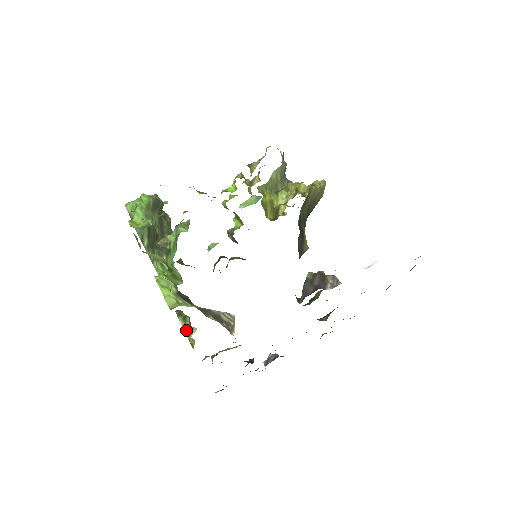
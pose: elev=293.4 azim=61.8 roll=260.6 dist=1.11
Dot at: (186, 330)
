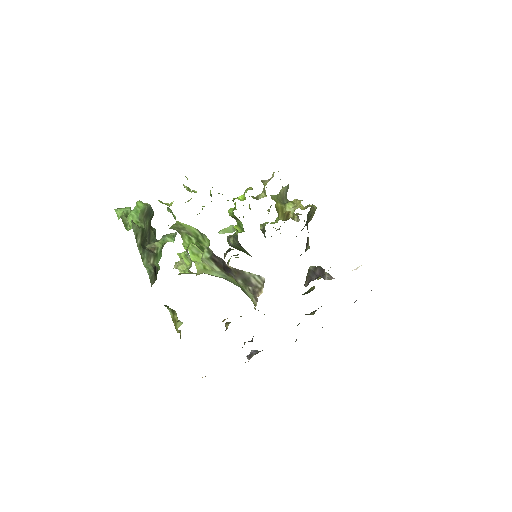
Dot at: (174, 321)
